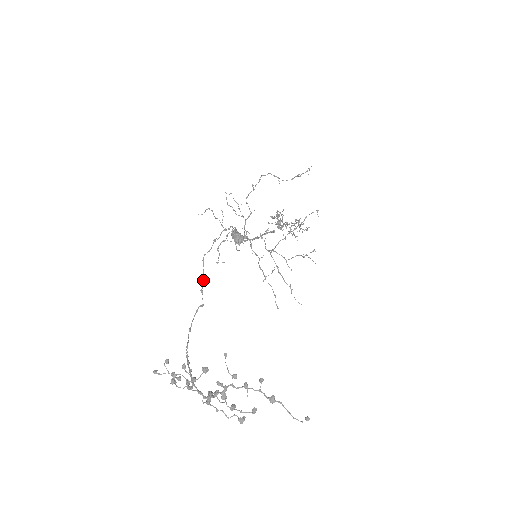
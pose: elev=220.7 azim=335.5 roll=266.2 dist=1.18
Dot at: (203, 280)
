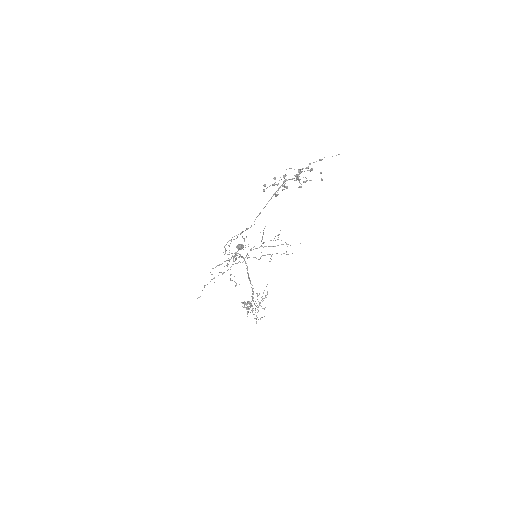
Dot at: (243, 231)
